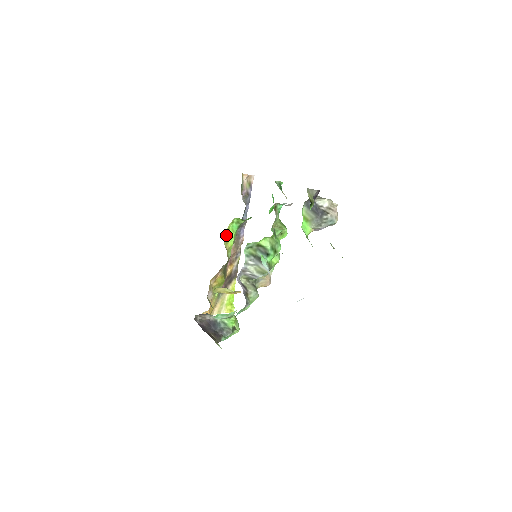
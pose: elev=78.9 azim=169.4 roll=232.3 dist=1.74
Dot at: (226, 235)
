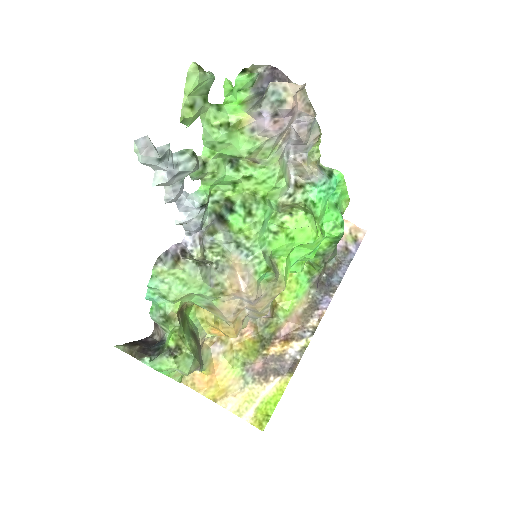
Dot at: occluded
